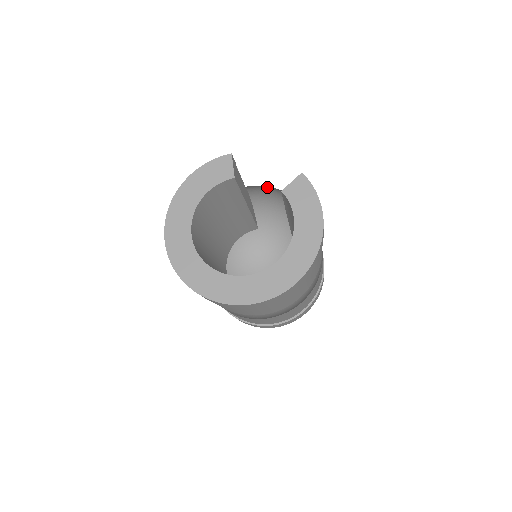
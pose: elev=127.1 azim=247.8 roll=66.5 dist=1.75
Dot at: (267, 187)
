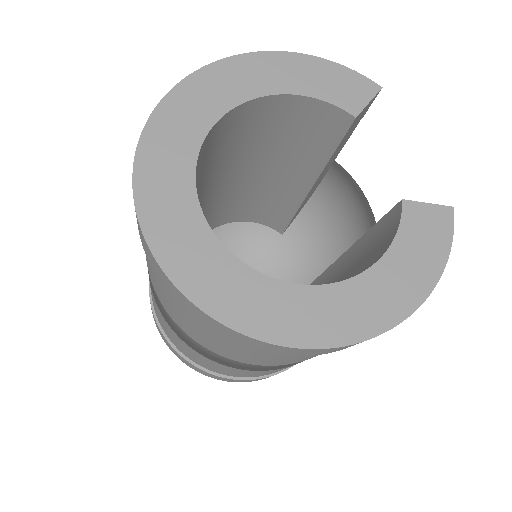
Dot at: (354, 194)
